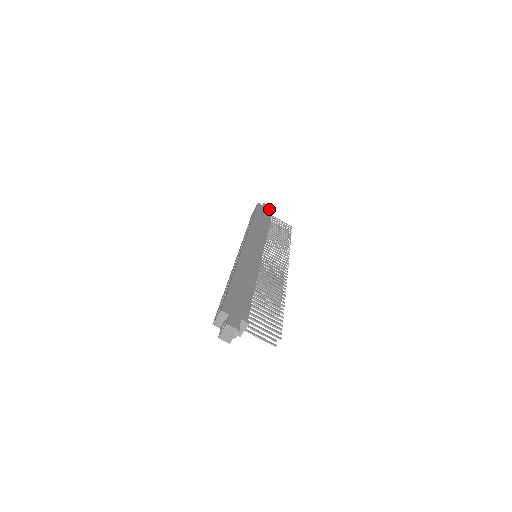
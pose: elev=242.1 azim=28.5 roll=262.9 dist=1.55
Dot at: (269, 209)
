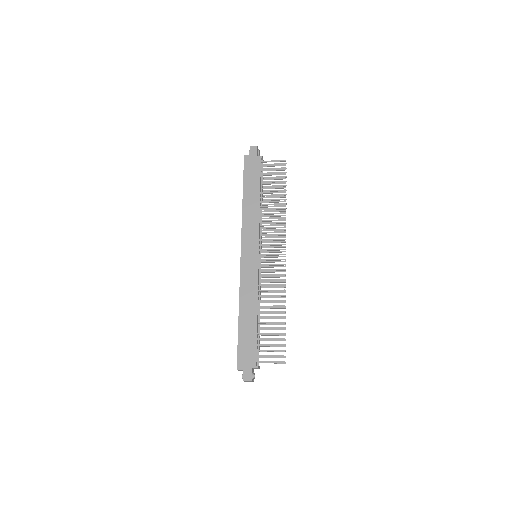
Dot at: (257, 151)
